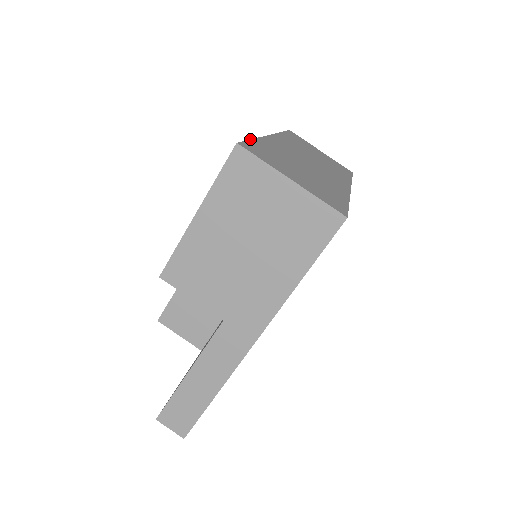
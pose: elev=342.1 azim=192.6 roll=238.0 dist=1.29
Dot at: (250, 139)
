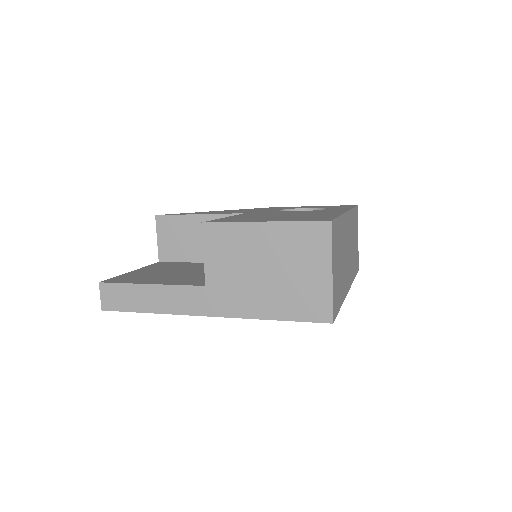
Dot at: (338, 216)
